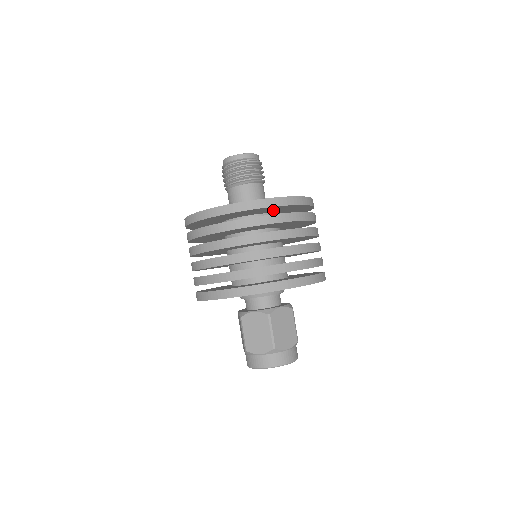
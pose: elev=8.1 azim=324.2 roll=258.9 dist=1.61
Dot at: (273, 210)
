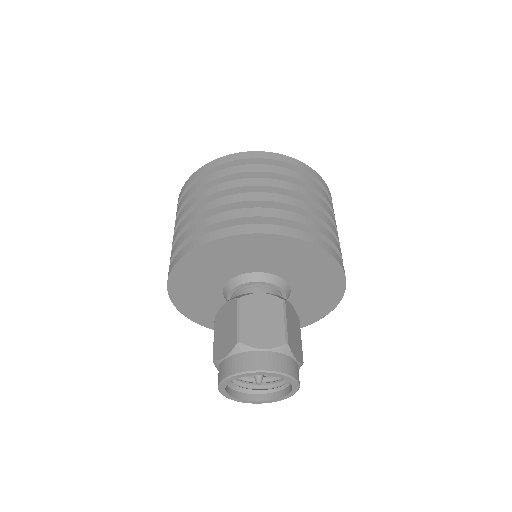
Dot at: occluded
